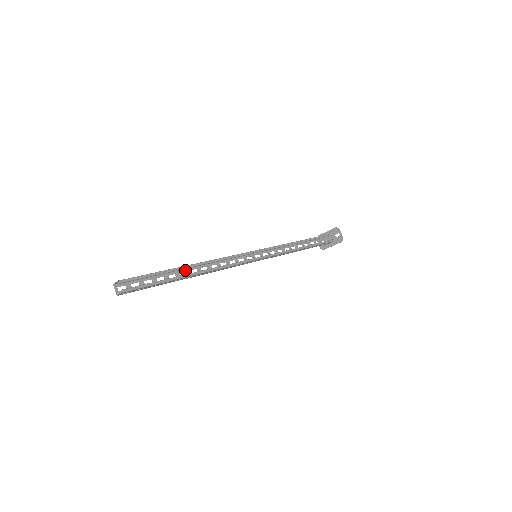
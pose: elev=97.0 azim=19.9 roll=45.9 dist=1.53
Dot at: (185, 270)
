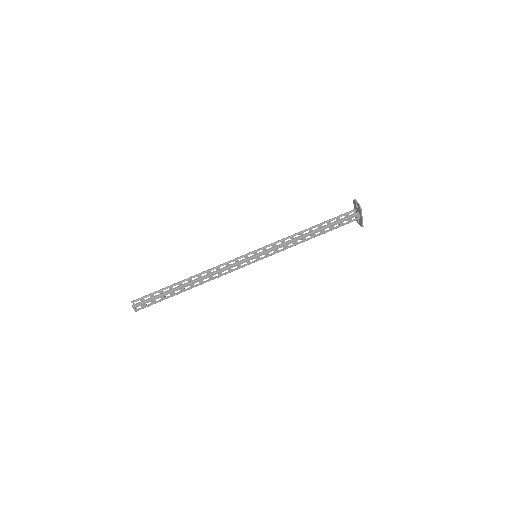
Dot at: occluded
